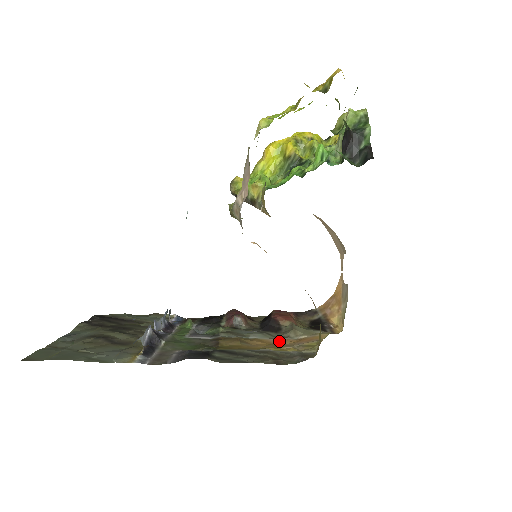
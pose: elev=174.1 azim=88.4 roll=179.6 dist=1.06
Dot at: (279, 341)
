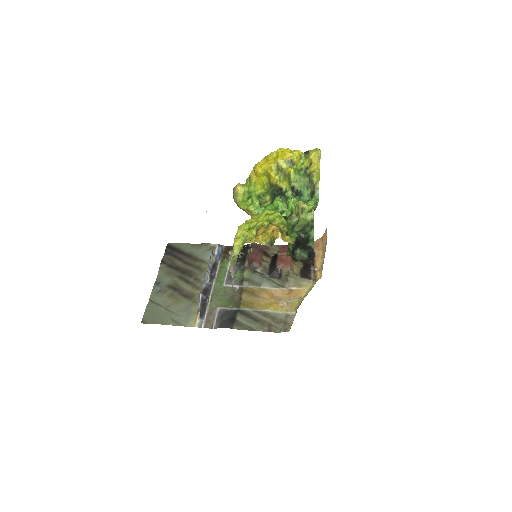
Dot at: (278, 292)
